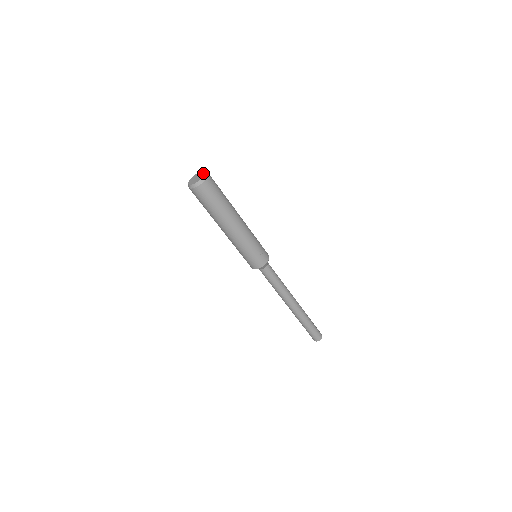
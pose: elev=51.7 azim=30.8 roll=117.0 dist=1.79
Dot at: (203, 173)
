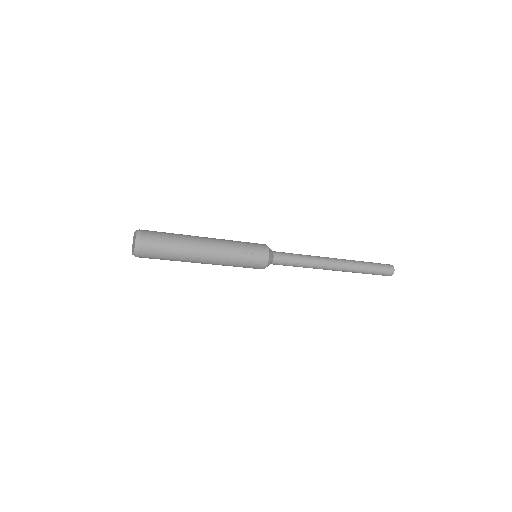
Dot at: (134, 234)
